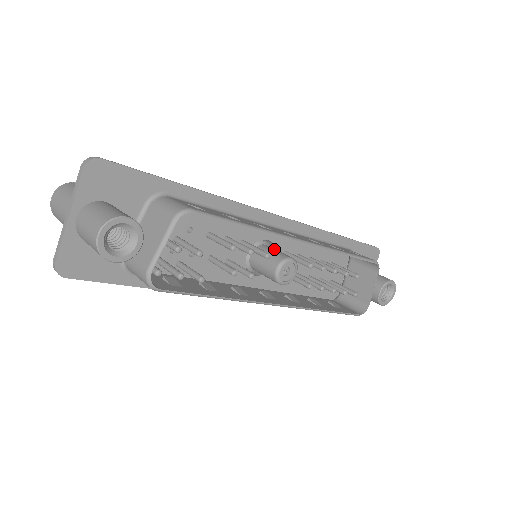
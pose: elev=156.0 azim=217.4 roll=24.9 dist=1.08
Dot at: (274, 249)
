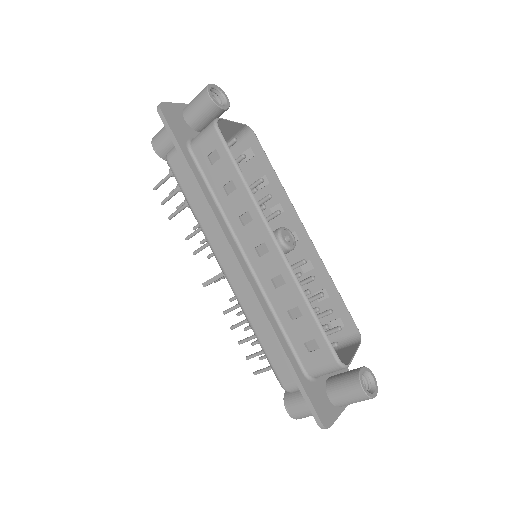
Dot at: occluded
